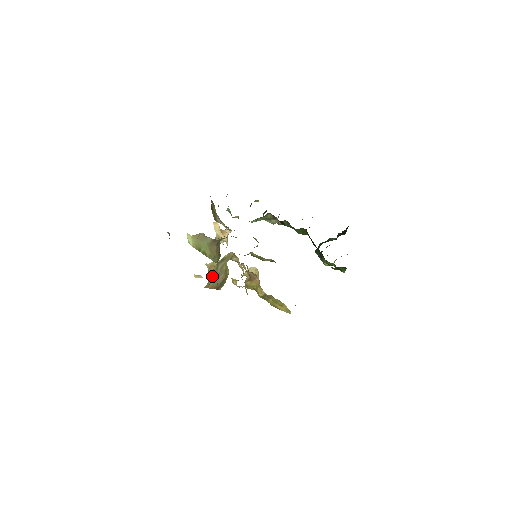
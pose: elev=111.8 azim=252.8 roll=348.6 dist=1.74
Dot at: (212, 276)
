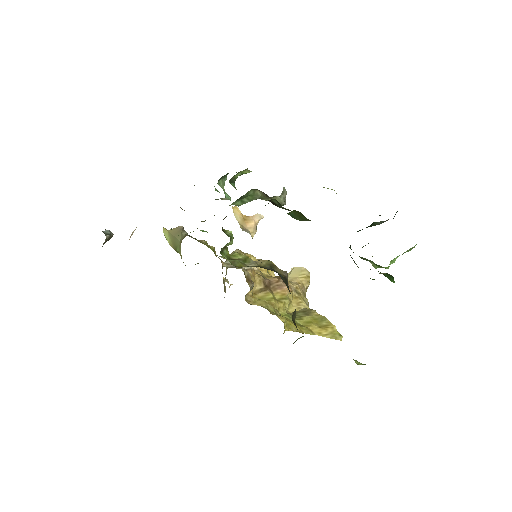
Dot at: (223, 283)
